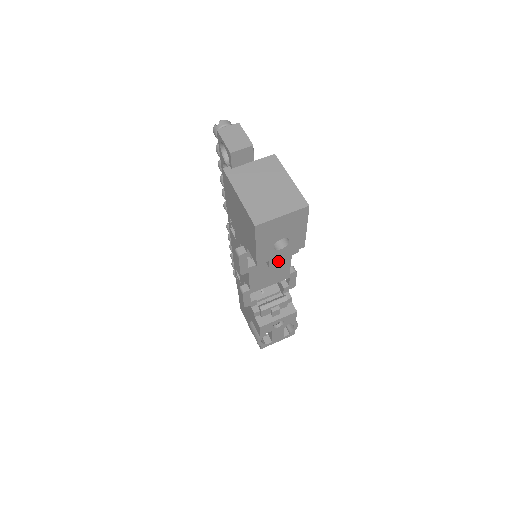
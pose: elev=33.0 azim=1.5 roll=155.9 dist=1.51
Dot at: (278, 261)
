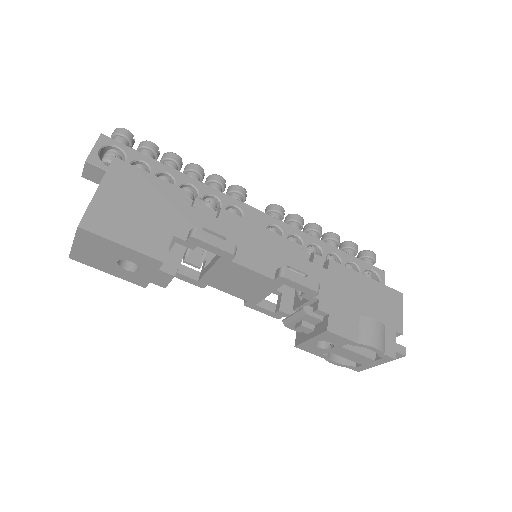
Dot at: (162, 281)
